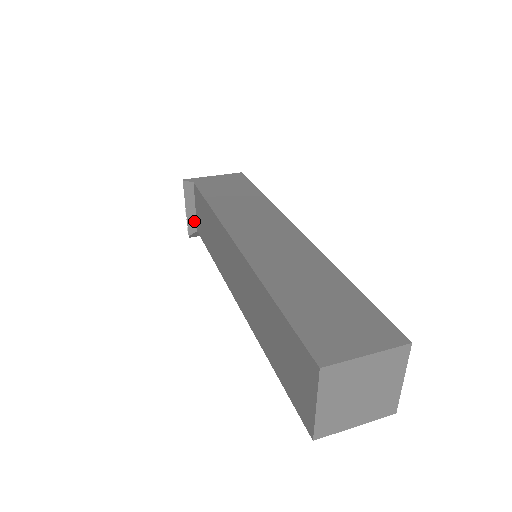
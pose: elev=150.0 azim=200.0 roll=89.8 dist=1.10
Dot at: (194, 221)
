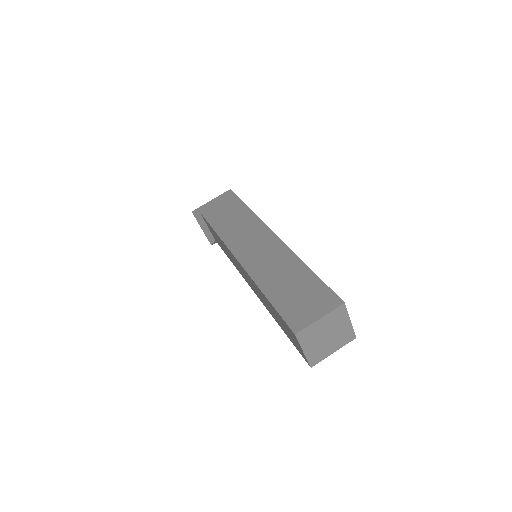
Dot at: (210, 235)
